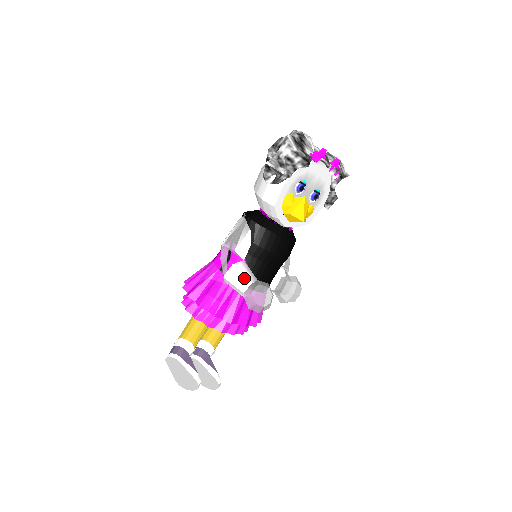
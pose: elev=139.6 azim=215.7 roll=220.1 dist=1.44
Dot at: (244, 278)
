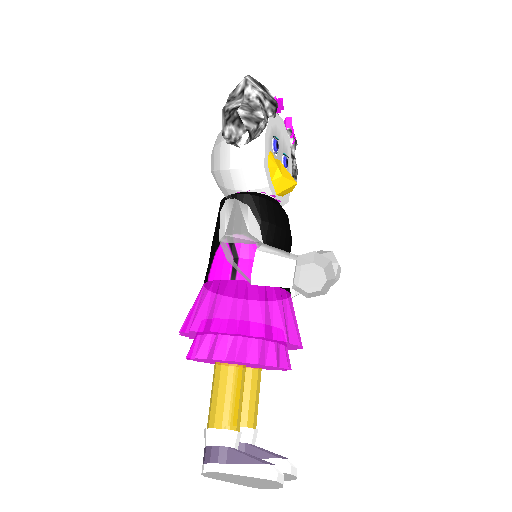
Dot at: (282, 257)
